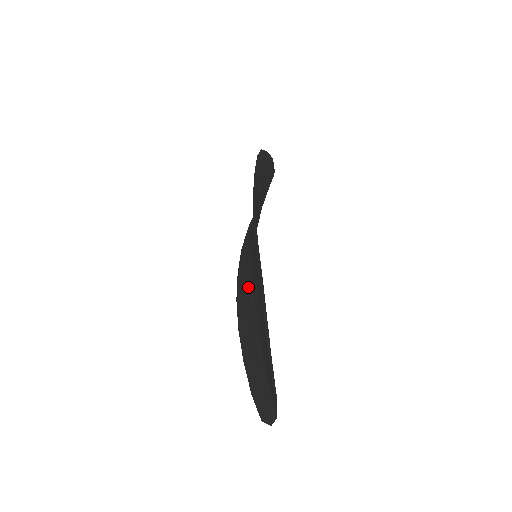
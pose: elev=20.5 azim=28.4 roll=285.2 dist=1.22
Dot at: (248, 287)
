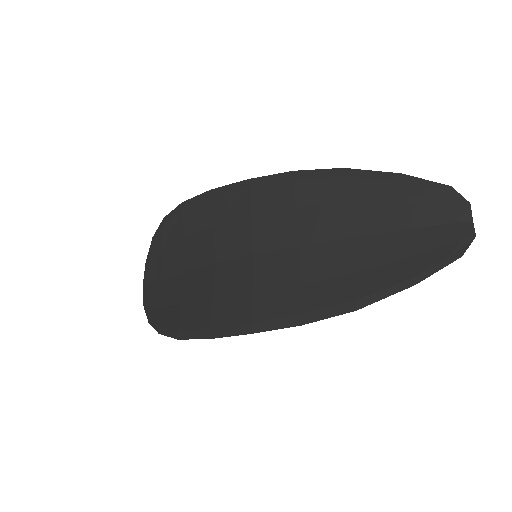
Dot at: (283, 267)
